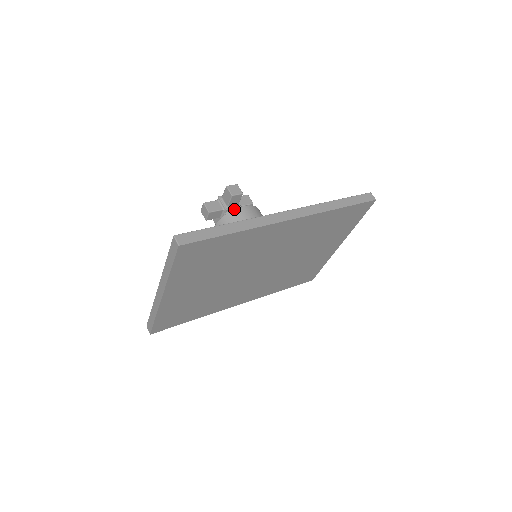
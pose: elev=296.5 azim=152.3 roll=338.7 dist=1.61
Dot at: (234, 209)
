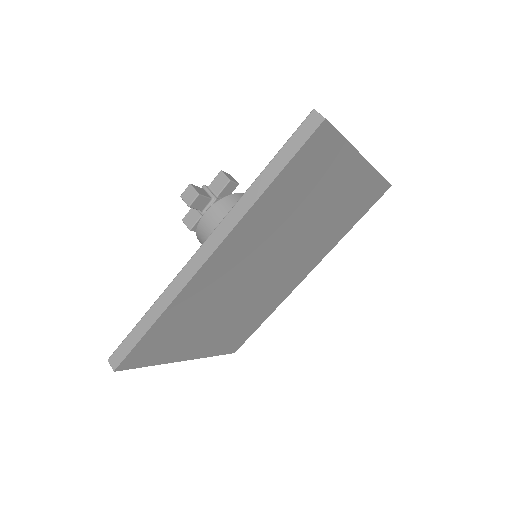
Dot at: occluded
